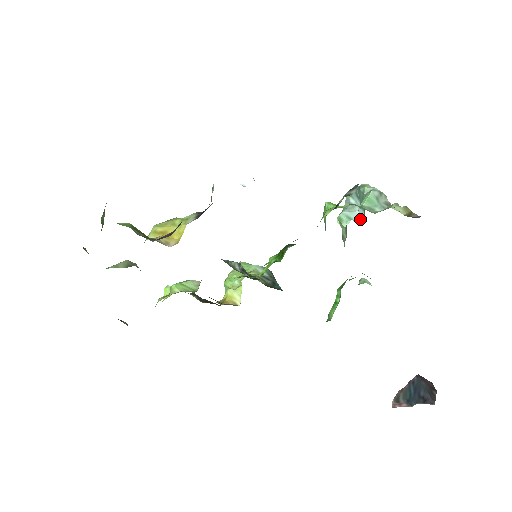
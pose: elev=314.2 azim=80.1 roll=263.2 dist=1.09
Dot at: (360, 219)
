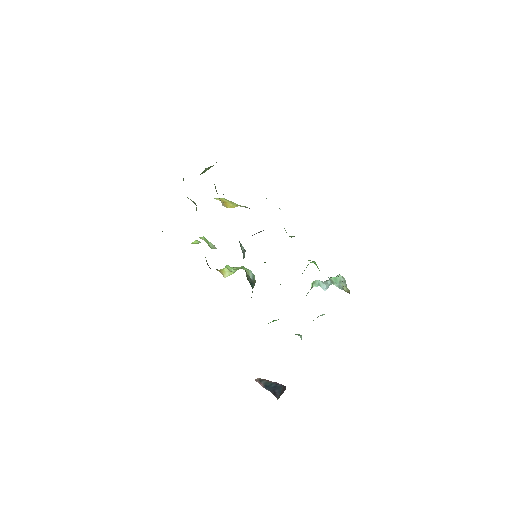
Dot at: (324, 289)
